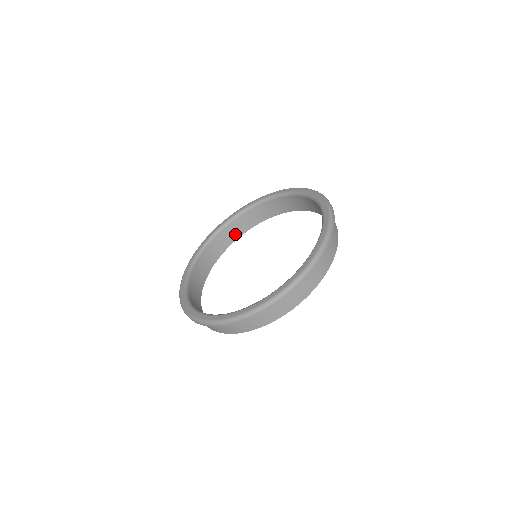
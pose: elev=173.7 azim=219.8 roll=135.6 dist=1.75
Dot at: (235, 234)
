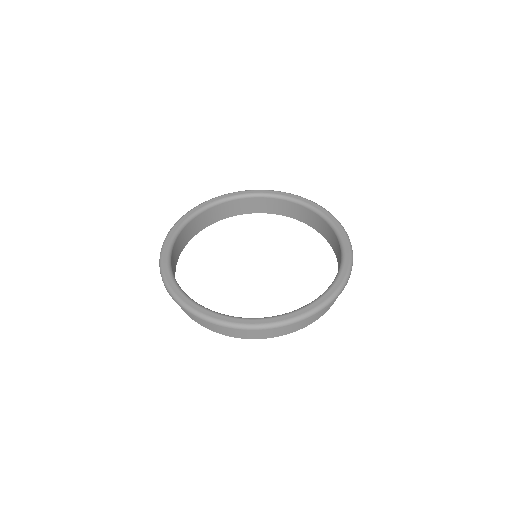
Dot at: (238, 210)
